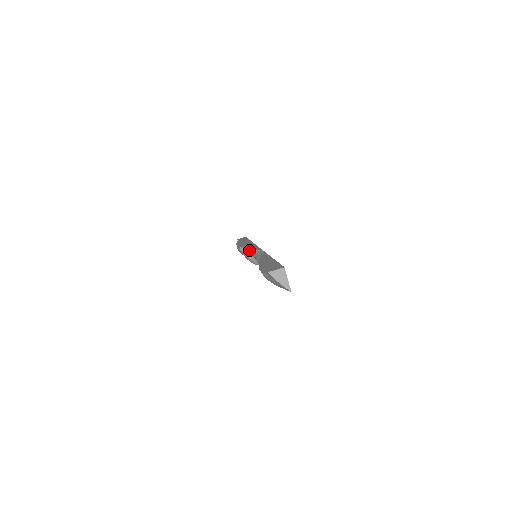
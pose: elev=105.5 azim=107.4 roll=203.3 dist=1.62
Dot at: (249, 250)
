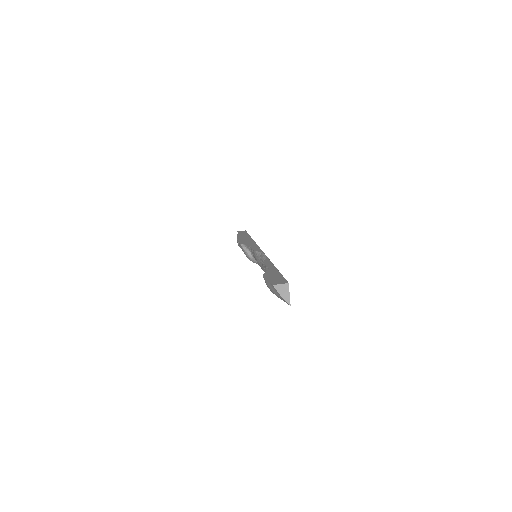
Dot at: (250, 248)
